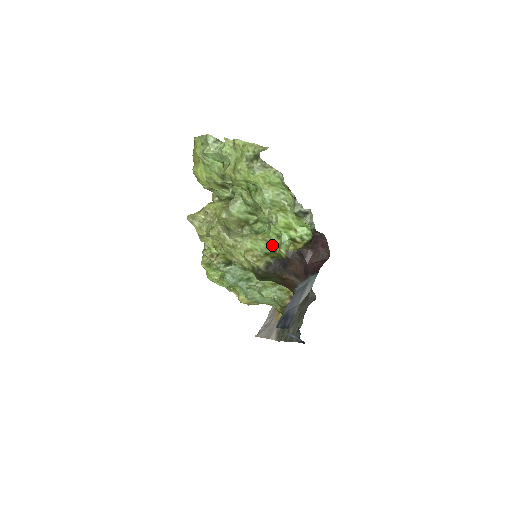
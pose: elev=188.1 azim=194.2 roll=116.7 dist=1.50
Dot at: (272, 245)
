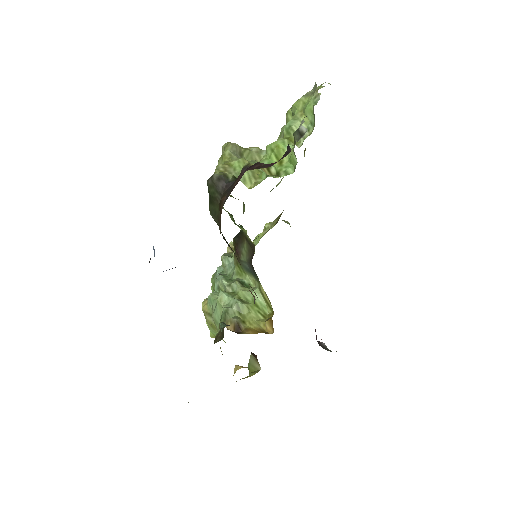
Dot at: (254, 183)
